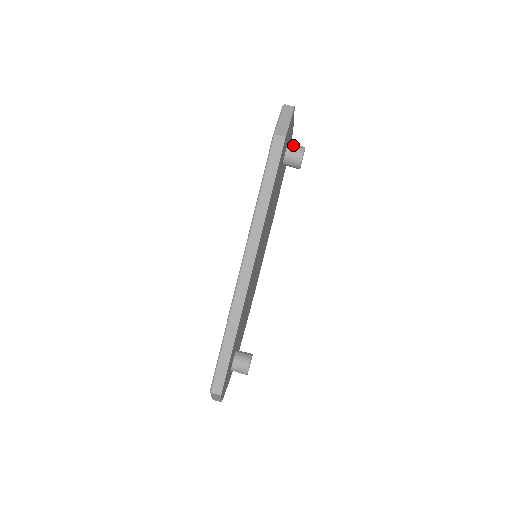
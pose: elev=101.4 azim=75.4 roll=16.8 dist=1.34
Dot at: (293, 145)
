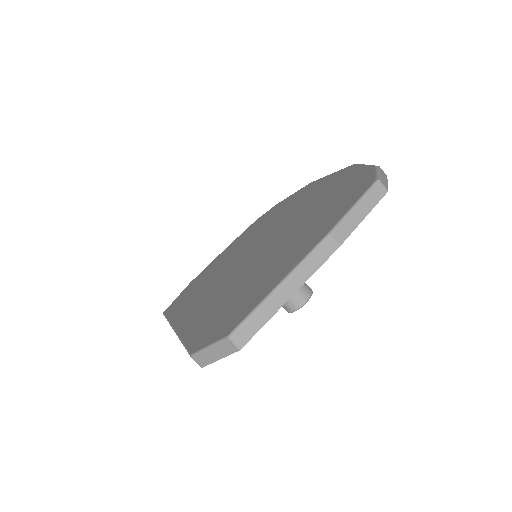
Dot at: occluded
